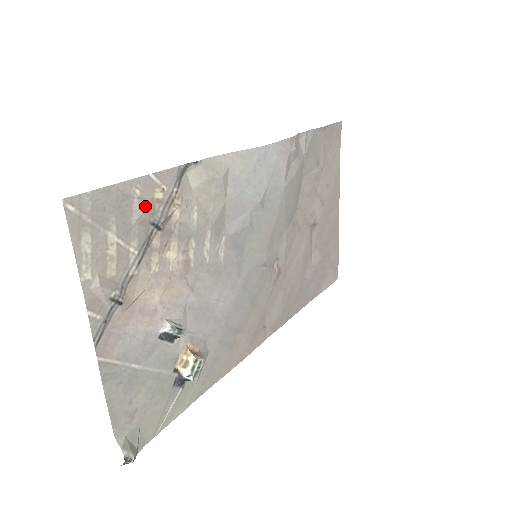
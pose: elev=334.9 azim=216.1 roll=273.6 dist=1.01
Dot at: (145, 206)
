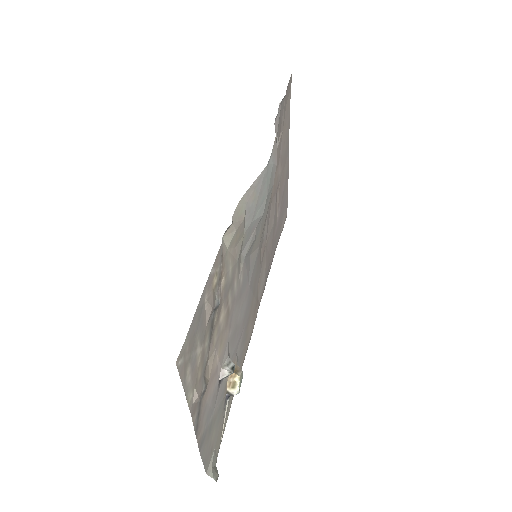
Dot at: (211, 302)
